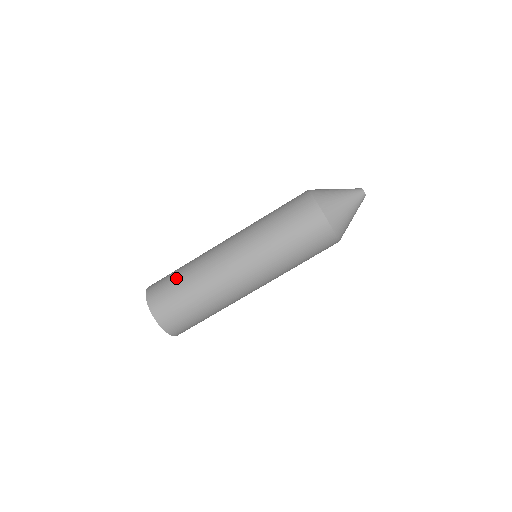
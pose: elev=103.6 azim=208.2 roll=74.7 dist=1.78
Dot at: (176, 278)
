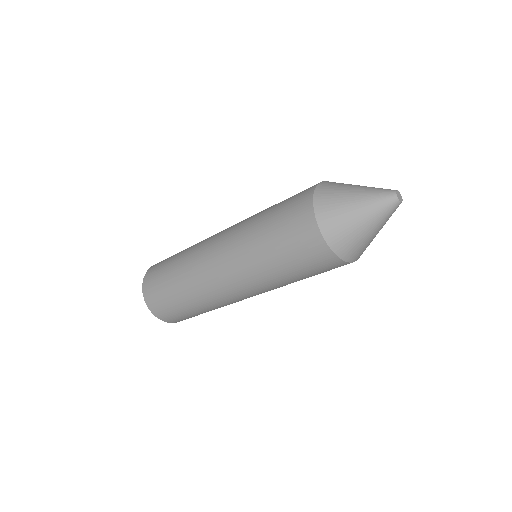
Dot at: occluded
